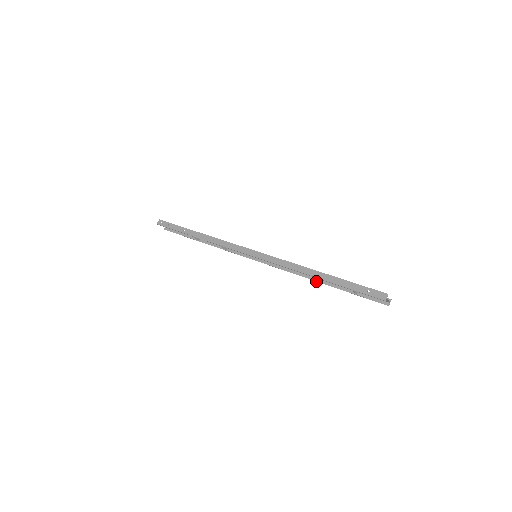
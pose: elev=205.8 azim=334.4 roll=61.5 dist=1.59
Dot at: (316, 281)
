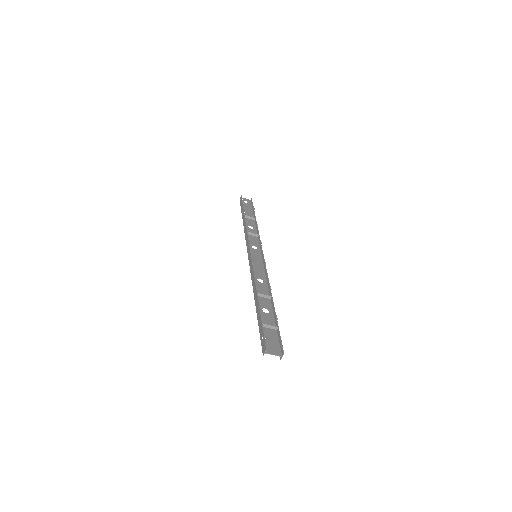
Dot at: occluded
